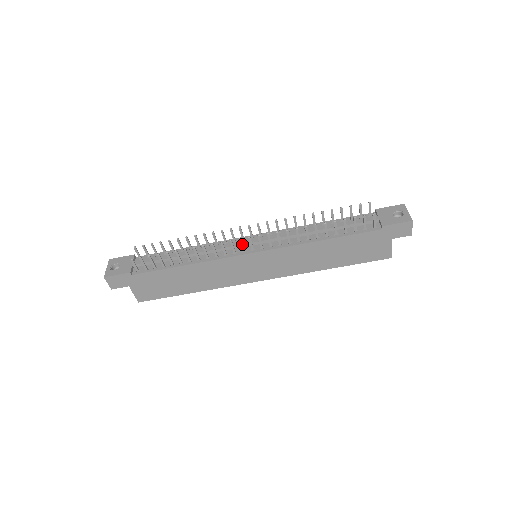
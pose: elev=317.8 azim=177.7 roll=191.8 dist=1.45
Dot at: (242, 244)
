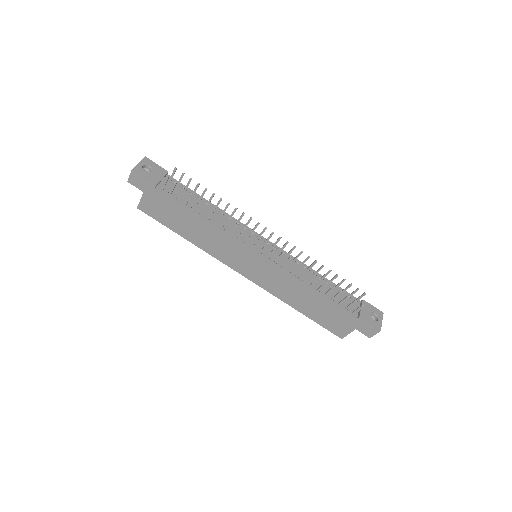
Dot at: occluded
